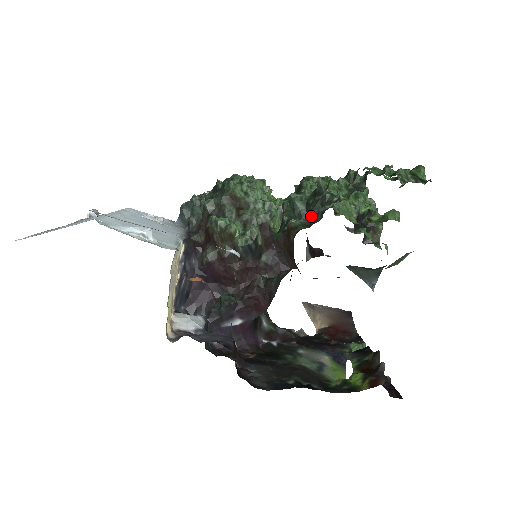
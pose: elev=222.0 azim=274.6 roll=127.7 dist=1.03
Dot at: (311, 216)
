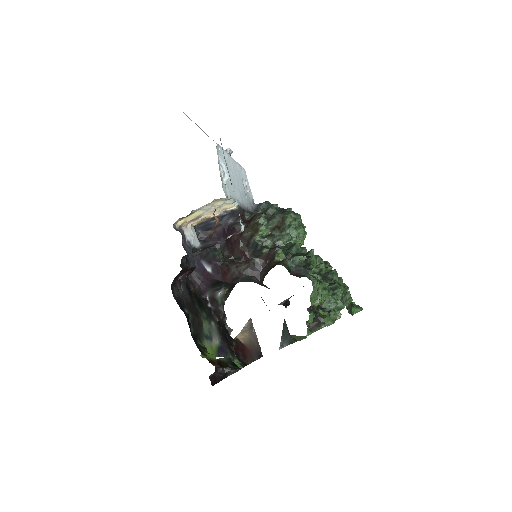
Dot at: (290, 259)
